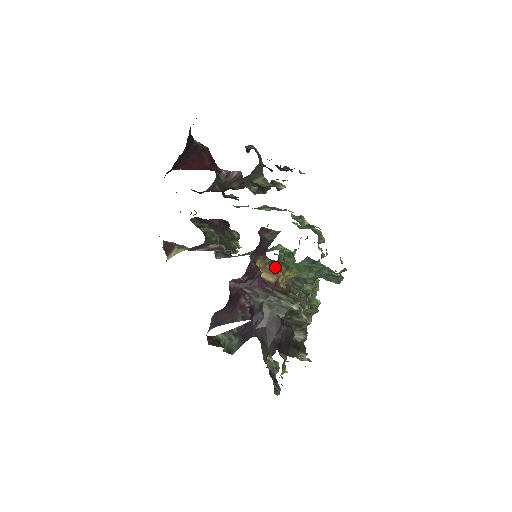
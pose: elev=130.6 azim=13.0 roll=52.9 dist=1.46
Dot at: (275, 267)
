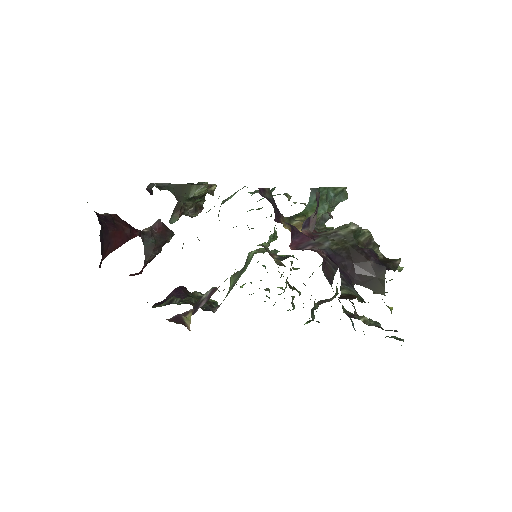
Dot at: (297, 221)
